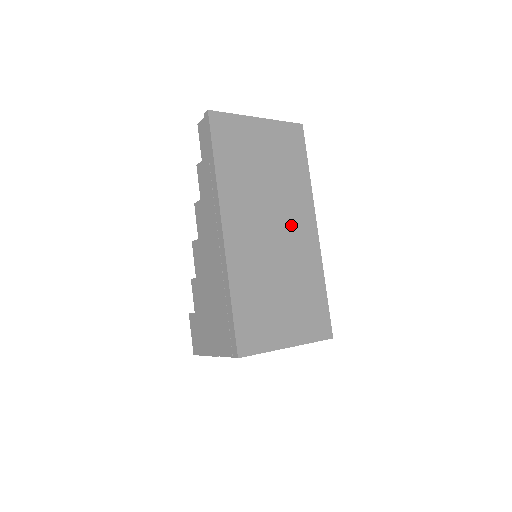
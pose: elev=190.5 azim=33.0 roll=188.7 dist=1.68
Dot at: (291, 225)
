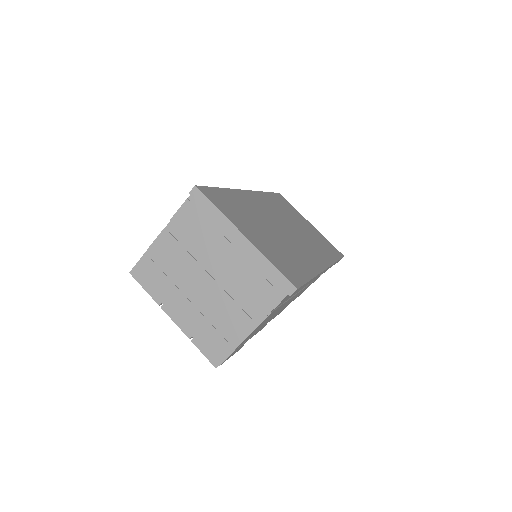
Dot at: (303, 244)
